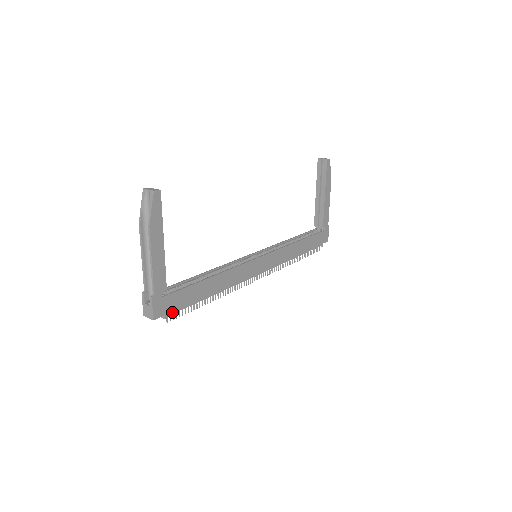
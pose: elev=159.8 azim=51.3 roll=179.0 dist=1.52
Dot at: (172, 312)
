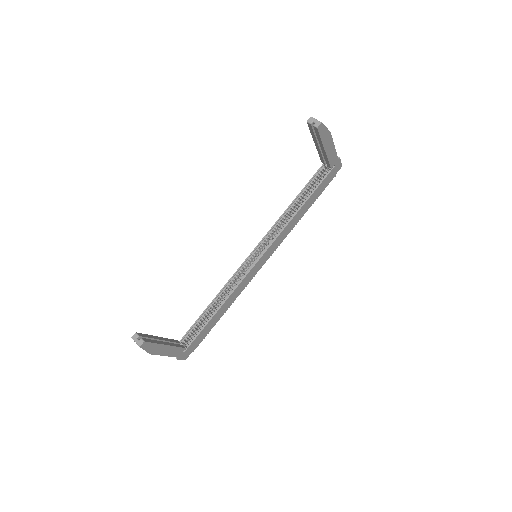
Dot at: (197, 346)
